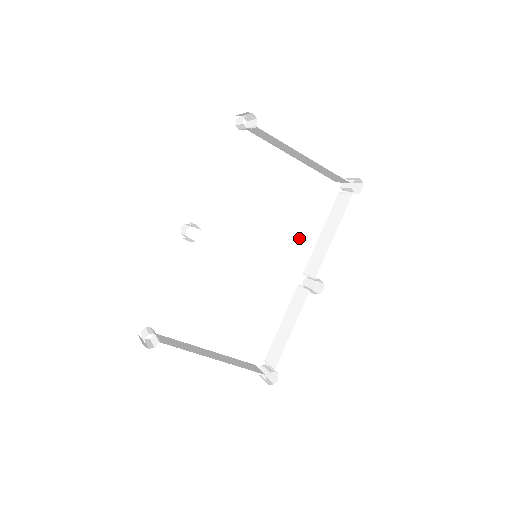
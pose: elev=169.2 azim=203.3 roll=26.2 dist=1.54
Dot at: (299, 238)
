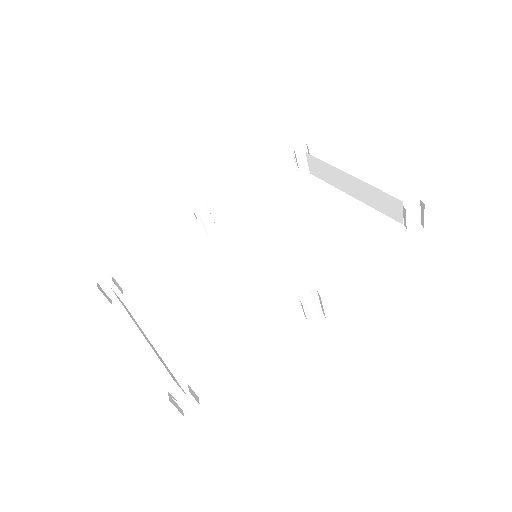
Dot at: (327, 267)
